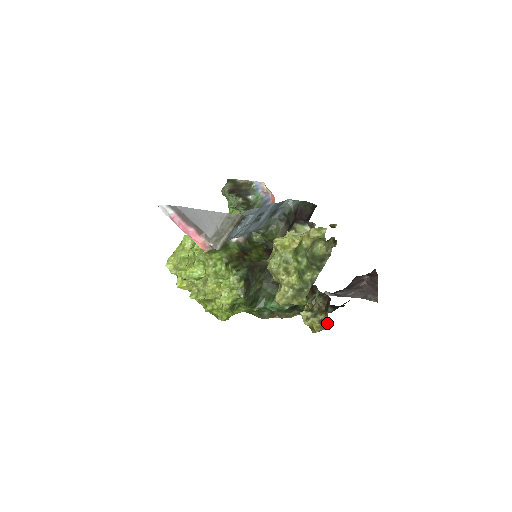
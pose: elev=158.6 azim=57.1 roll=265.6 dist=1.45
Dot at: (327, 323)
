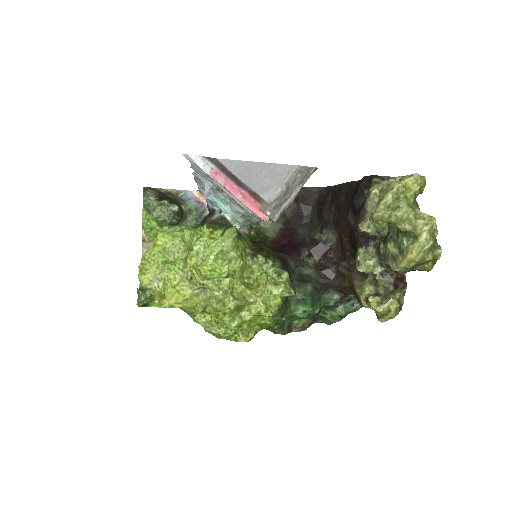
Dot at: (401, 304)
